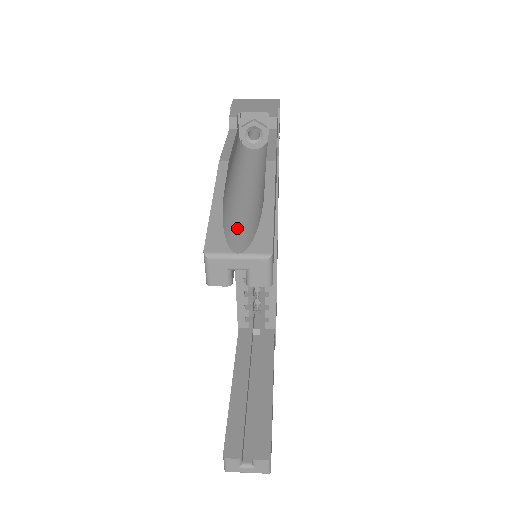
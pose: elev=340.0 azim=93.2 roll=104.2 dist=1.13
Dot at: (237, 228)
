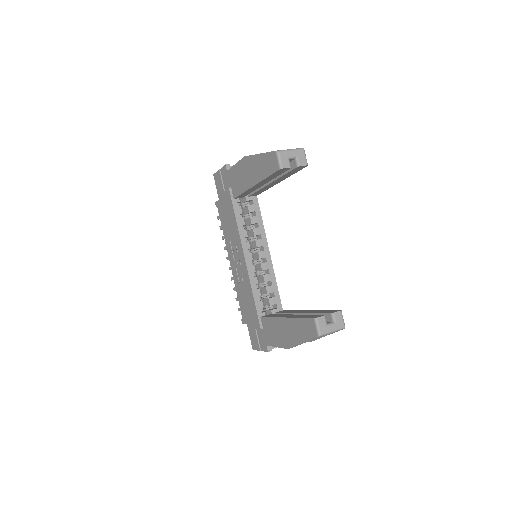
Dot at: occluded
